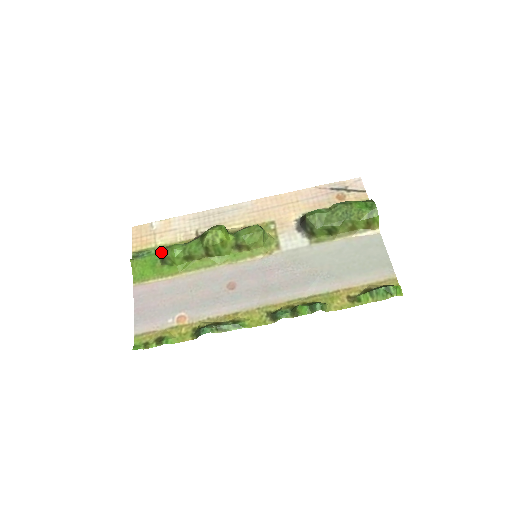
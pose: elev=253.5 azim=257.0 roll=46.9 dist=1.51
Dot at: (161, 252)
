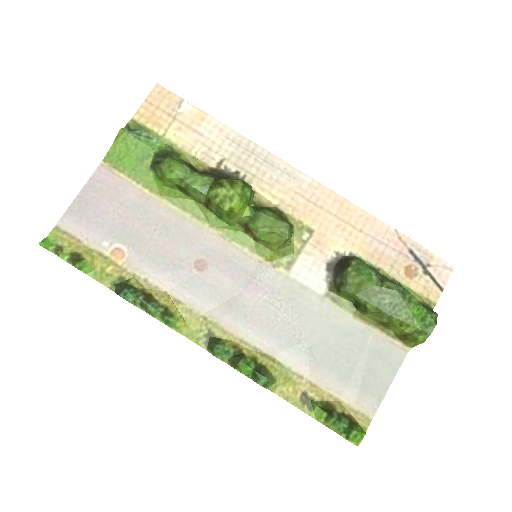
Dot at: (161, 151)
